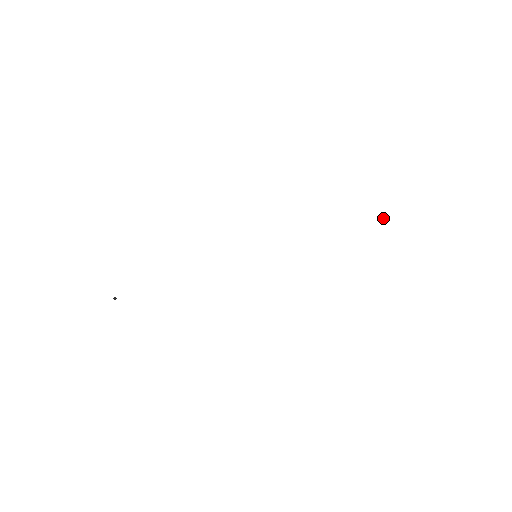
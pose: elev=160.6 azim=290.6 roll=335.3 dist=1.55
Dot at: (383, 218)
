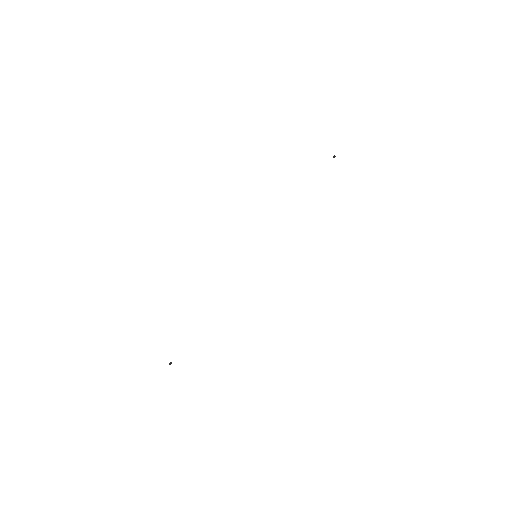
Dot at: occluded
